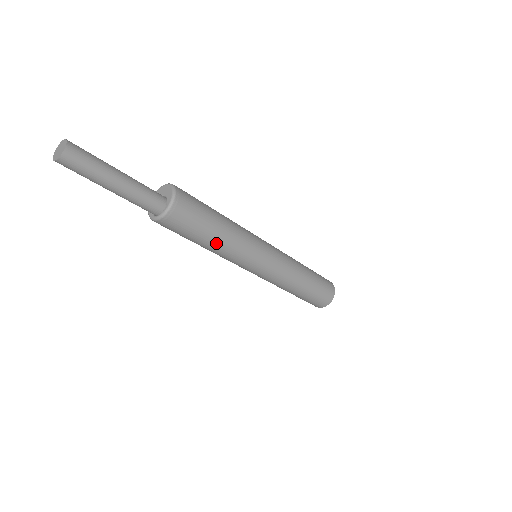
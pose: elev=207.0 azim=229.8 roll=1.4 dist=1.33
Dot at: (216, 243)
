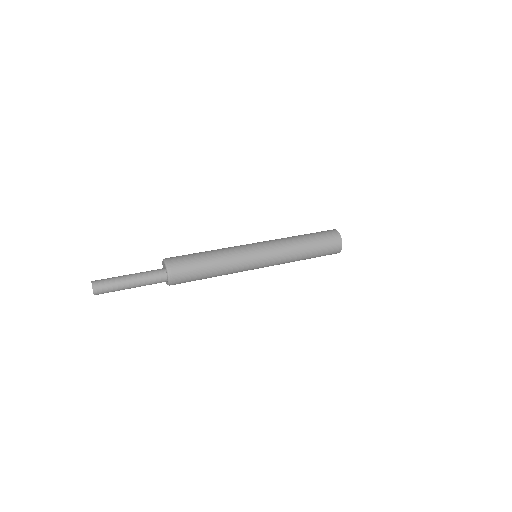
Dot at: (215, 268)
